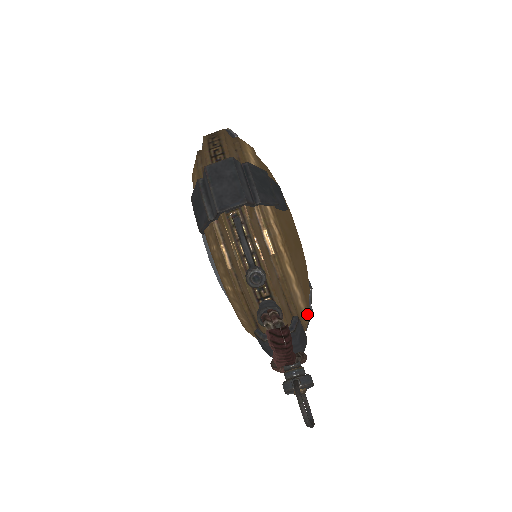
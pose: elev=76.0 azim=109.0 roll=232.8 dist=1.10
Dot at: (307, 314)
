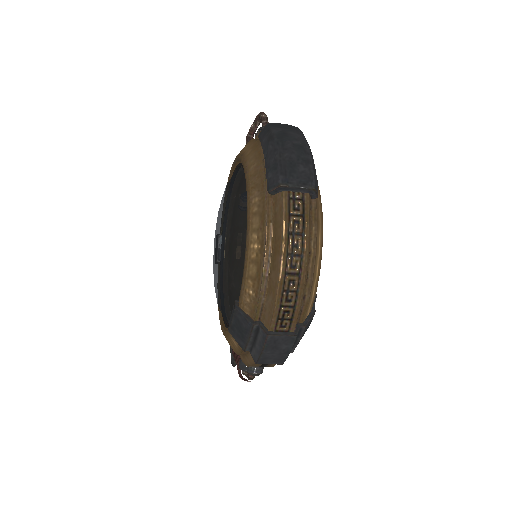
Dot at: occluded
